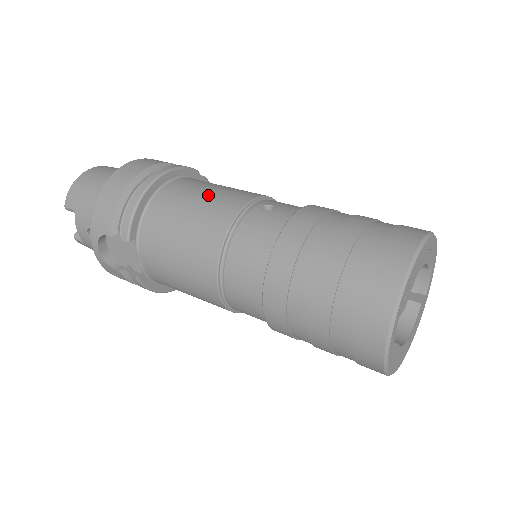
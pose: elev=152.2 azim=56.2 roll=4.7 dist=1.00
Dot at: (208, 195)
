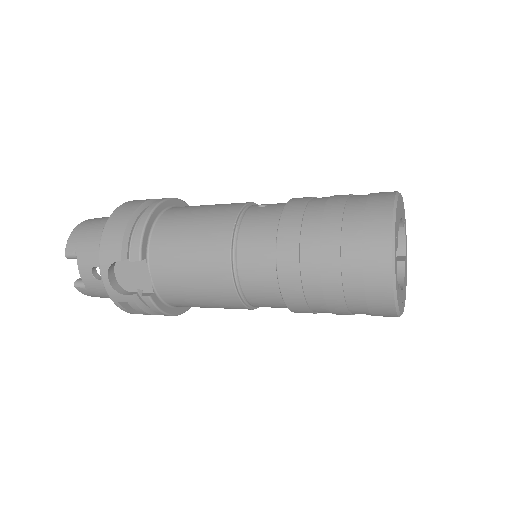
Dot at: (207, 208)
